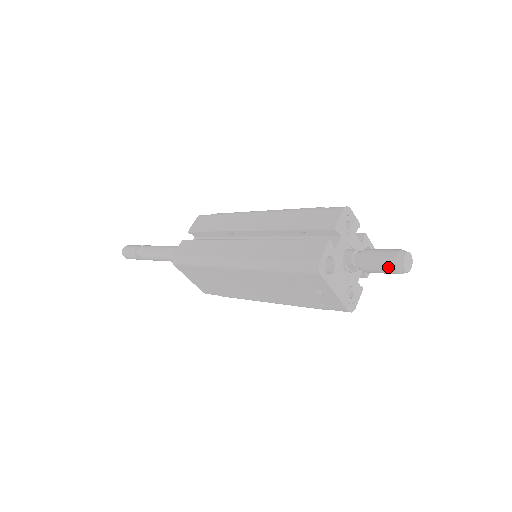
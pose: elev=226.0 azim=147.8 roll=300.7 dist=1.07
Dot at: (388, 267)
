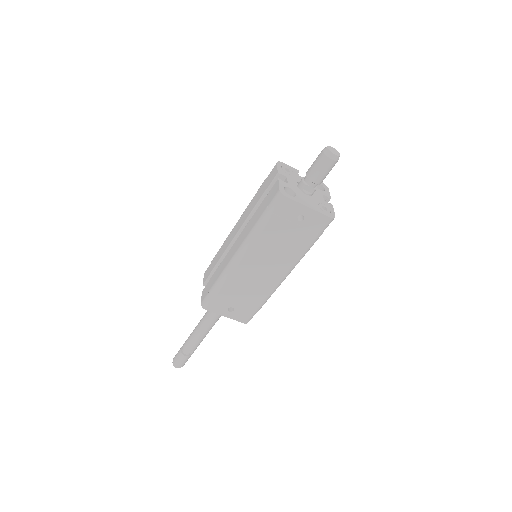
Dot at: (324, 162)
